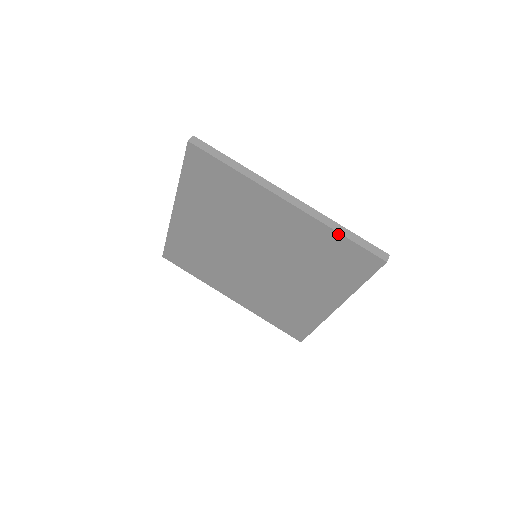
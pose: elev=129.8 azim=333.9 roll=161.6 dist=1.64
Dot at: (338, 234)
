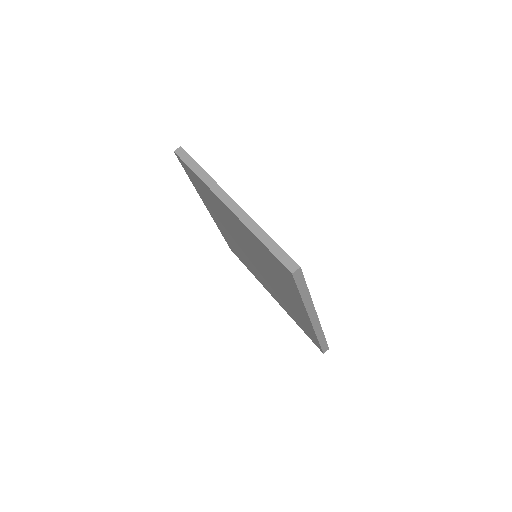
Dot at: (258, 239)
